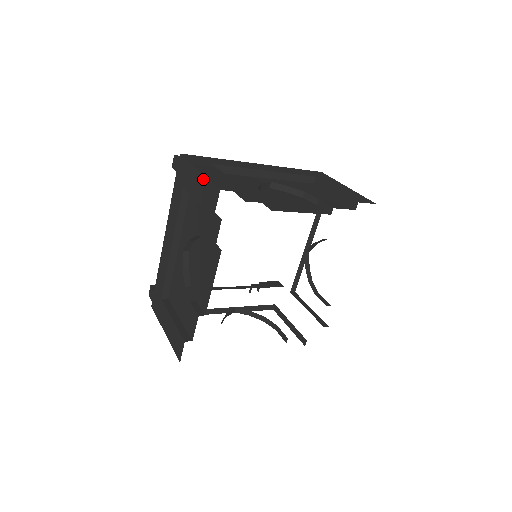
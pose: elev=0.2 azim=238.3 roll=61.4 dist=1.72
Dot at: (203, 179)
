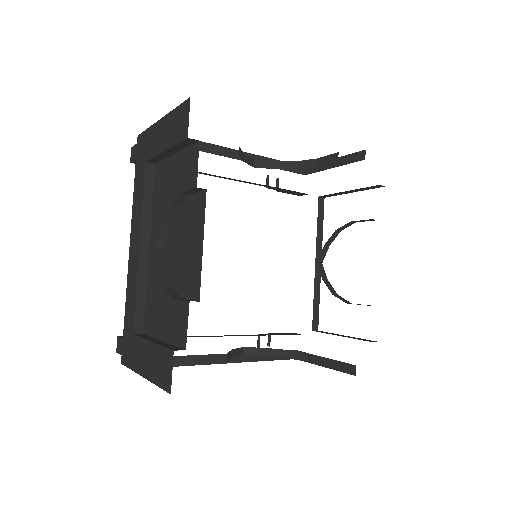
Dot at: (168, 118)
